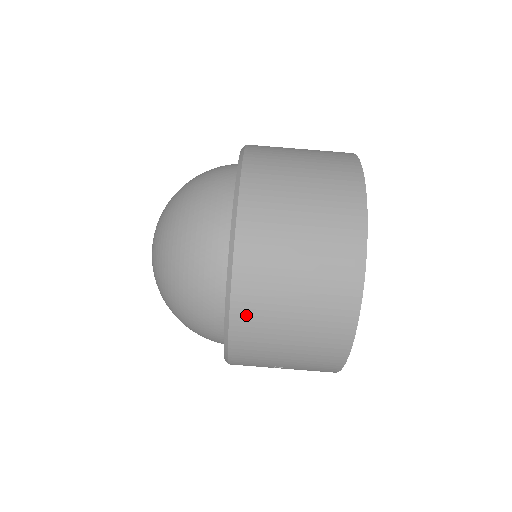
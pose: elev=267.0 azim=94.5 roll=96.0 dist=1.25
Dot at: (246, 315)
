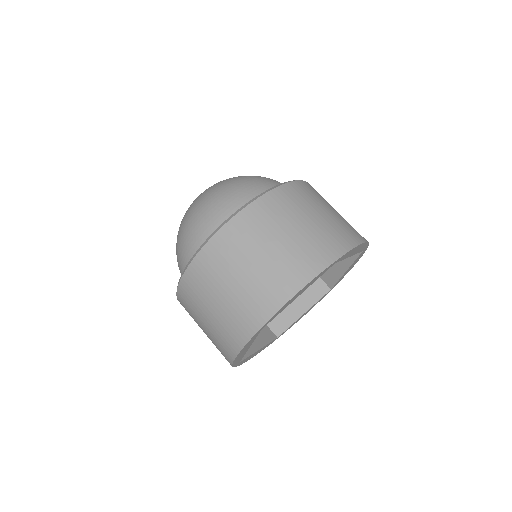
Dot at: (189, 286)
